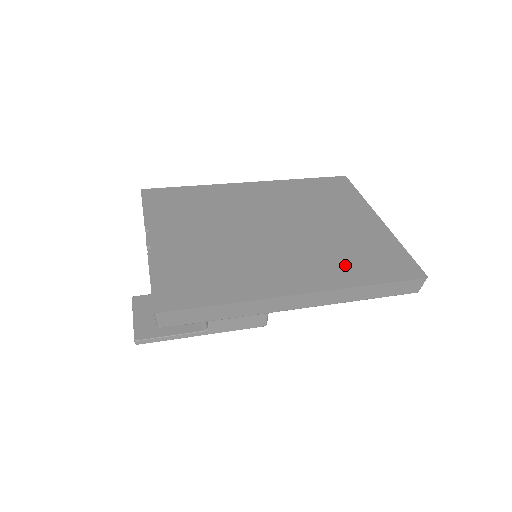
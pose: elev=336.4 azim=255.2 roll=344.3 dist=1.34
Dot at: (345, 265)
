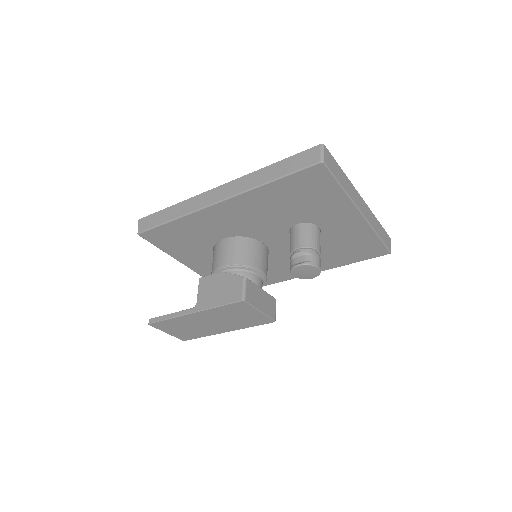
Dot at: occluded
